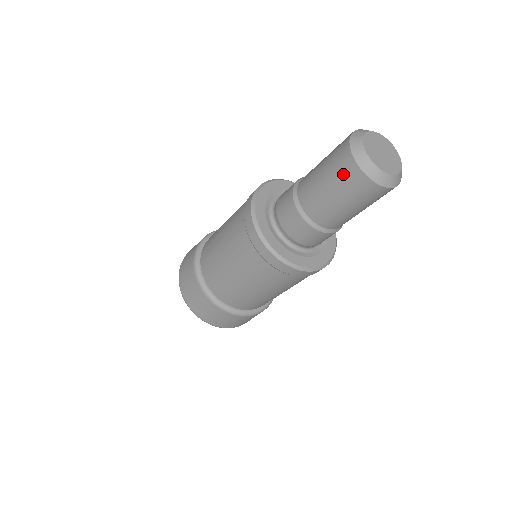
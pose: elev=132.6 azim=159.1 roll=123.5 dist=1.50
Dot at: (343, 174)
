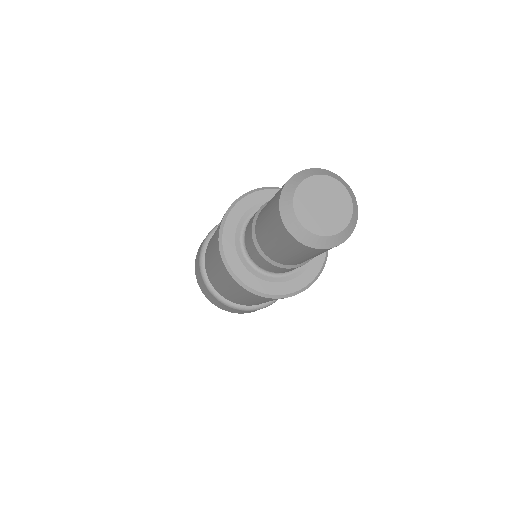
Dot at: (273, 206)
